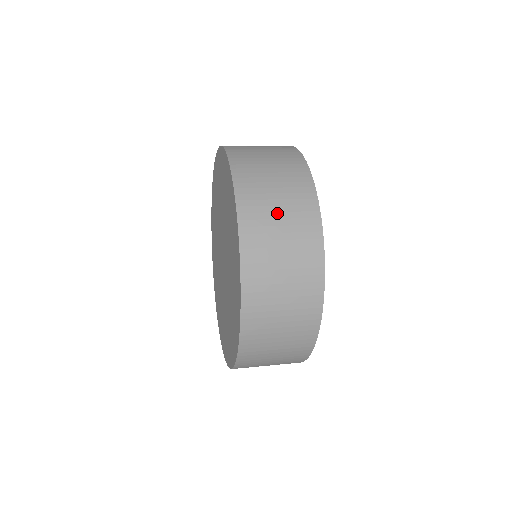
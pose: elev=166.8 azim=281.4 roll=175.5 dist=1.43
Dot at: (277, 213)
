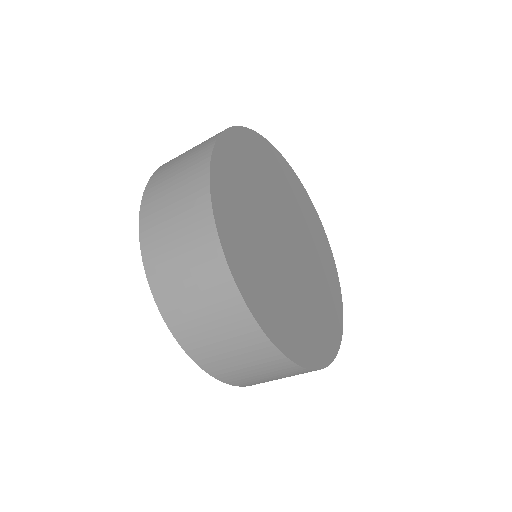
Dot at: occluded
